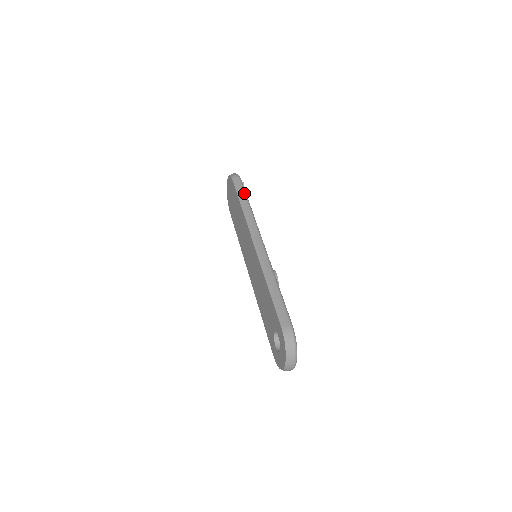
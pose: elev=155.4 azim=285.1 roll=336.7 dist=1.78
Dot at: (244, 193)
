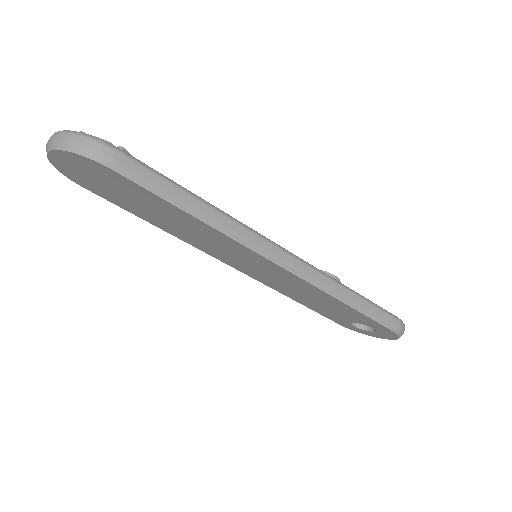
Dot at: (174, 187)
